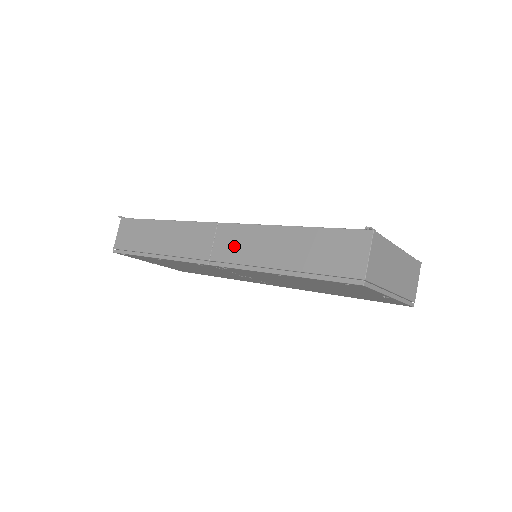
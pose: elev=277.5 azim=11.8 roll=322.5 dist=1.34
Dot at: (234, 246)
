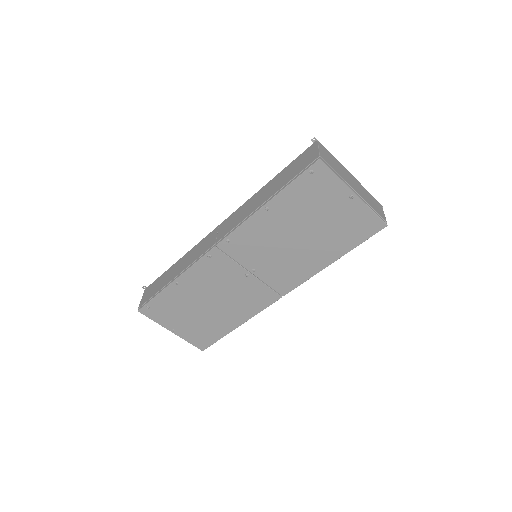
Dot at: (232, 222)
